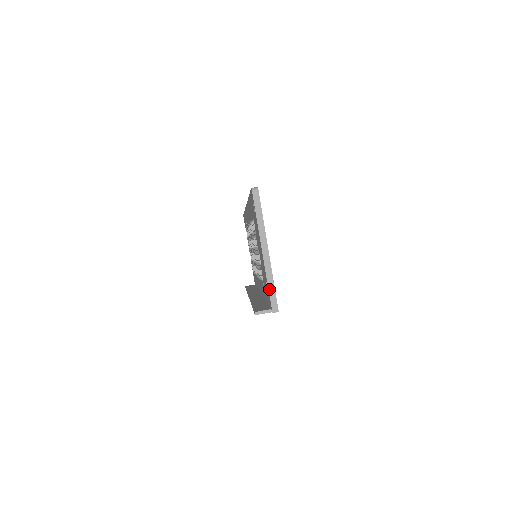
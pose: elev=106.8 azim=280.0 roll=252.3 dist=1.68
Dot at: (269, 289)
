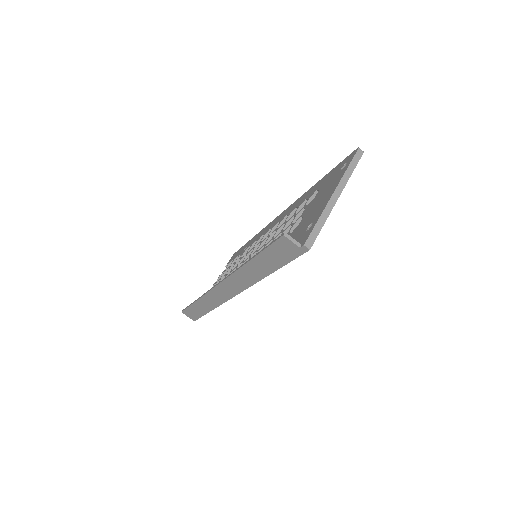
Dot at: (317, 224)
